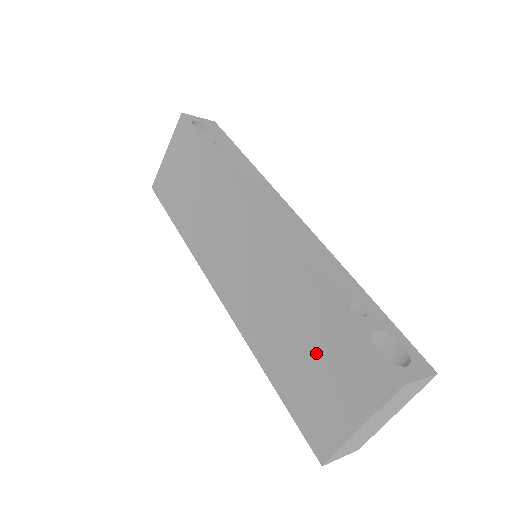
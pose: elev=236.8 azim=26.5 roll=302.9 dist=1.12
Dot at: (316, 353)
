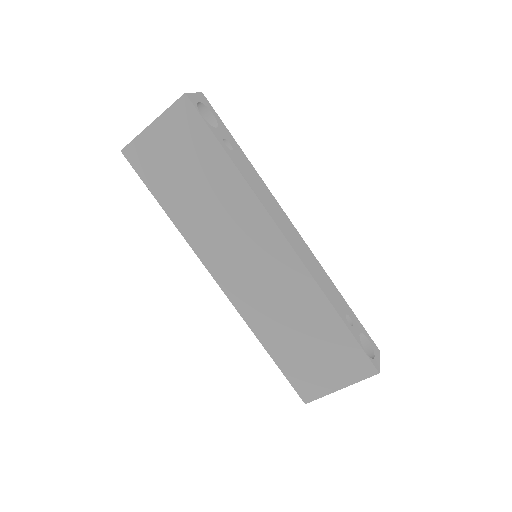
Dot at: (317, 346)
